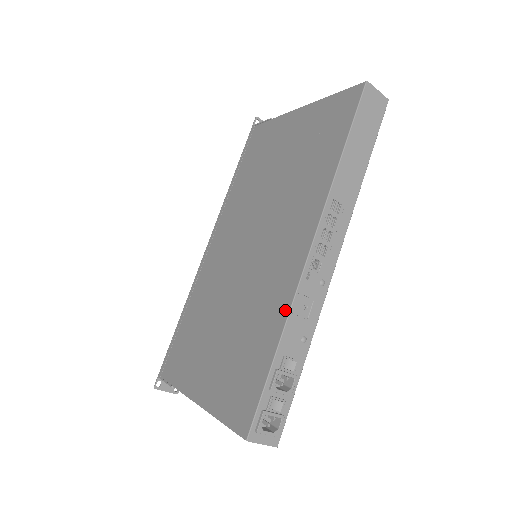
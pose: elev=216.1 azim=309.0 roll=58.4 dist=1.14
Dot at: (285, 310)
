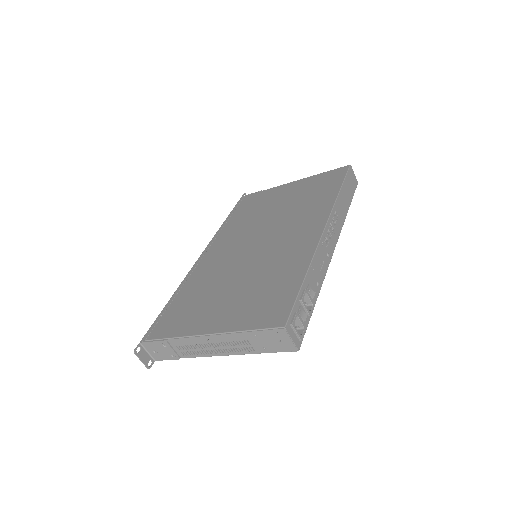
Dot at: (308, 258)
